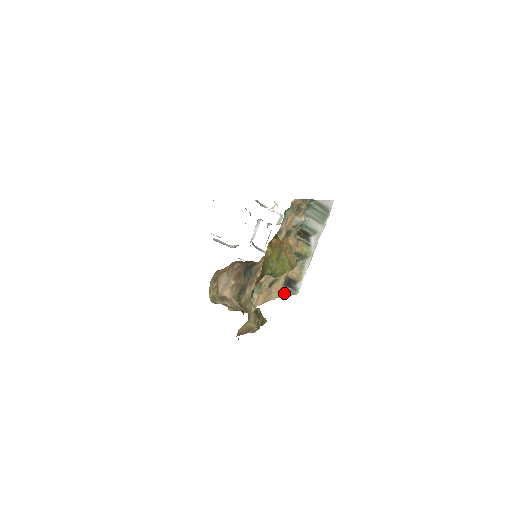
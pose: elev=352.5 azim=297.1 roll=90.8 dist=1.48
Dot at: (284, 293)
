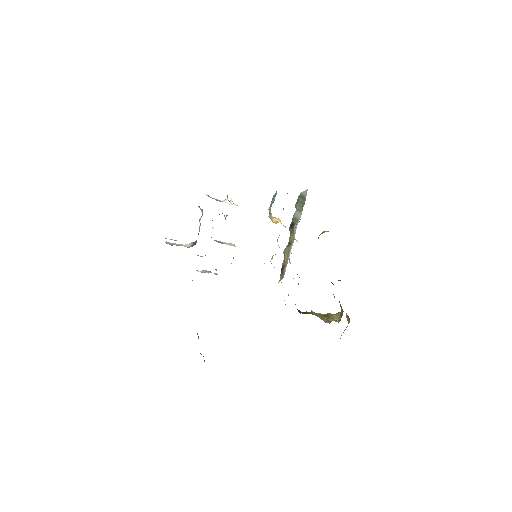
Dot at: (279, 280)
